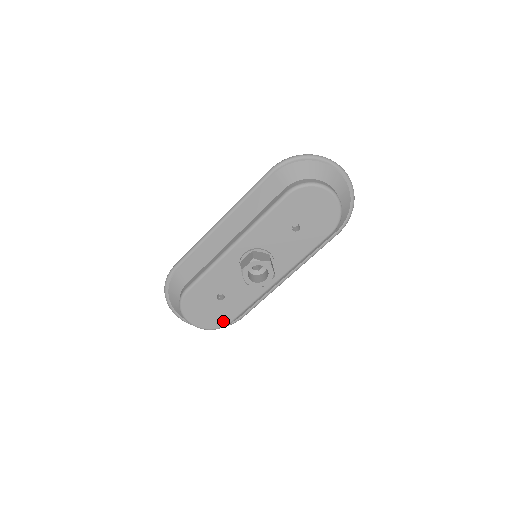
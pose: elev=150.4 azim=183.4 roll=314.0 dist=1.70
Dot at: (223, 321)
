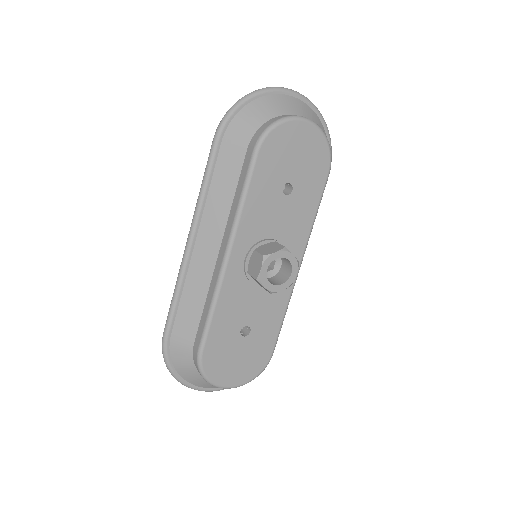
Dot at: (263, 359)
